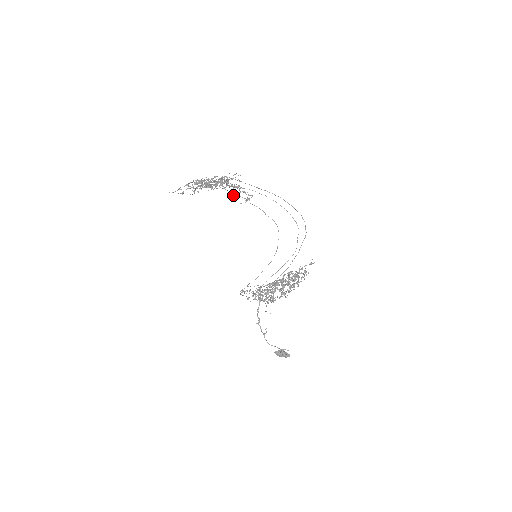
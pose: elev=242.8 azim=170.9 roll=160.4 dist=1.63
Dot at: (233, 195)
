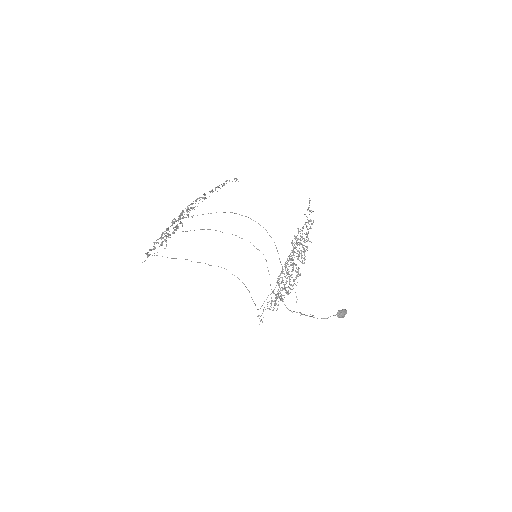
Dot at: (222, 186)
